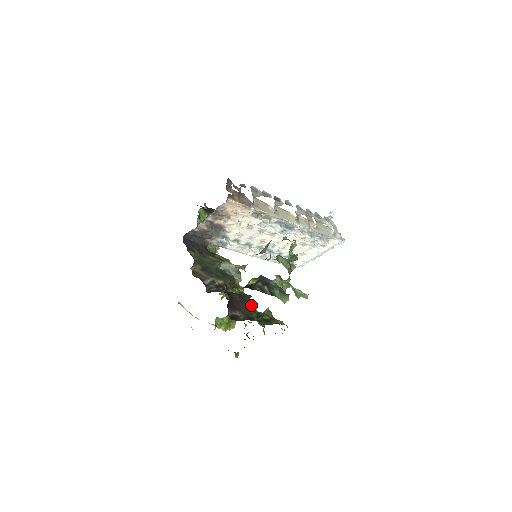
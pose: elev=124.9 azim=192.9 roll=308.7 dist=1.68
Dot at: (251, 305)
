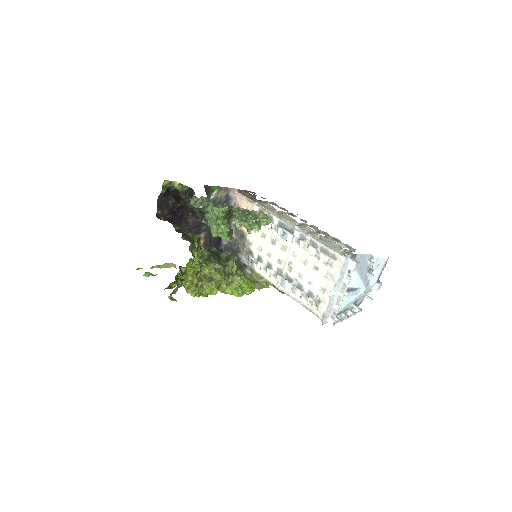
Dot at: (185, 226)
